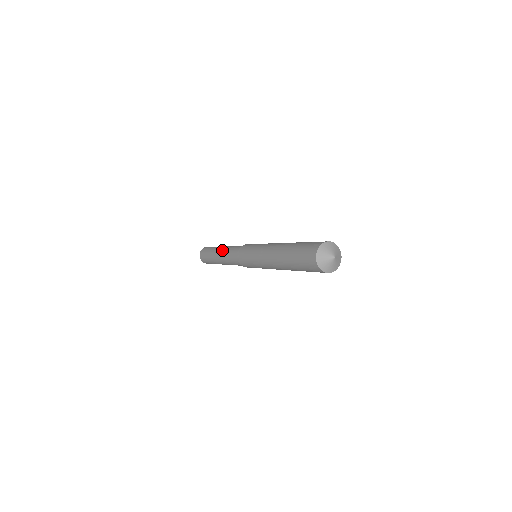
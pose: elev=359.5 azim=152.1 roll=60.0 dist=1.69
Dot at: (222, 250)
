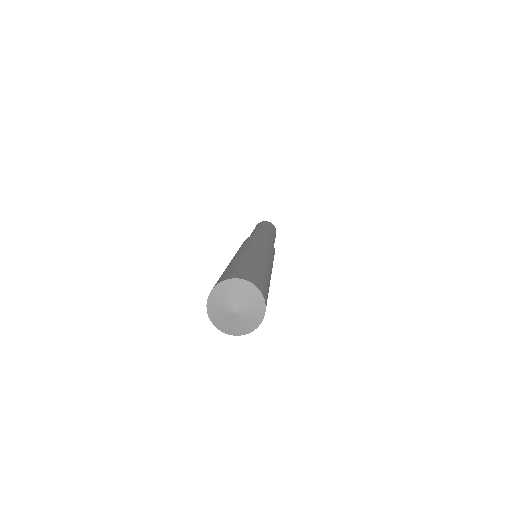
Dot at: occluded
